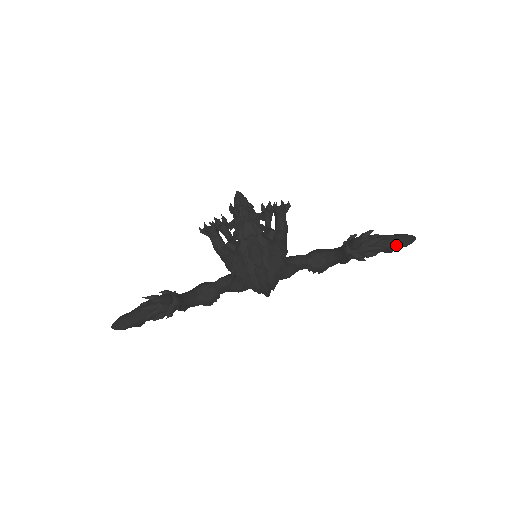
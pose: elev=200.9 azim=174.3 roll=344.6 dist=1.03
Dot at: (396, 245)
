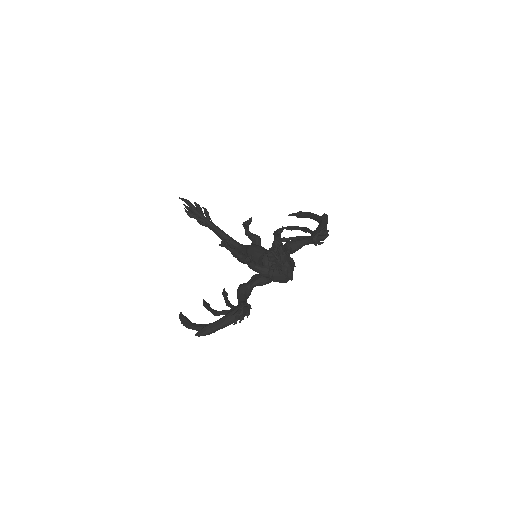
Dot at: occluded
